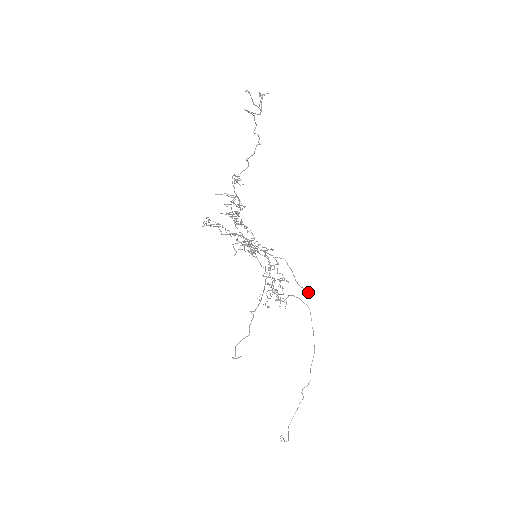
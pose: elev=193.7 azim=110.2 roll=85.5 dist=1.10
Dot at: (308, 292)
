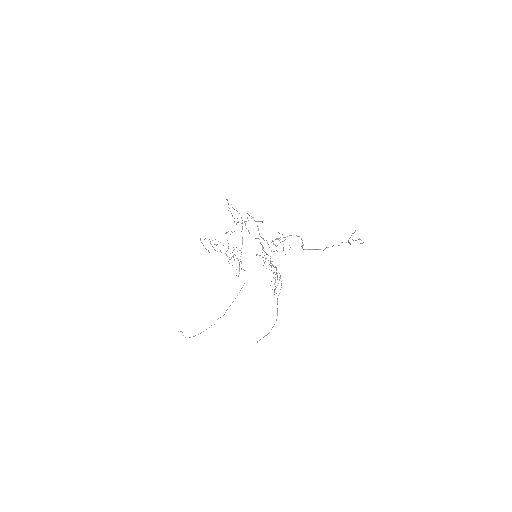
Dot at: occluded
